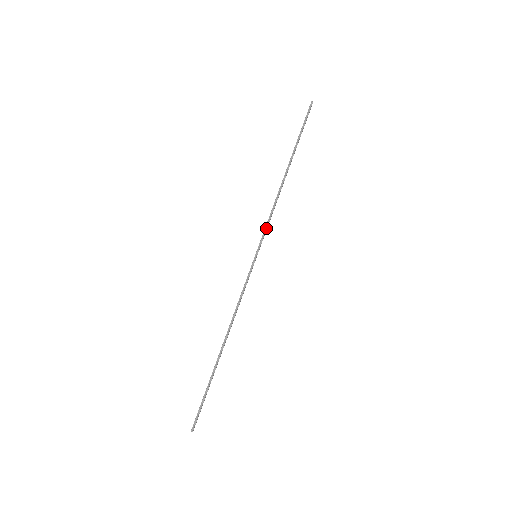
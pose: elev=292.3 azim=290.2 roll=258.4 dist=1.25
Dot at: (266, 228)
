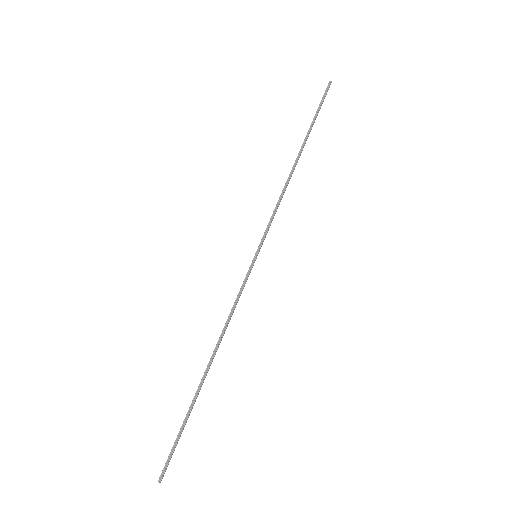
Dot at: (270, 223)
